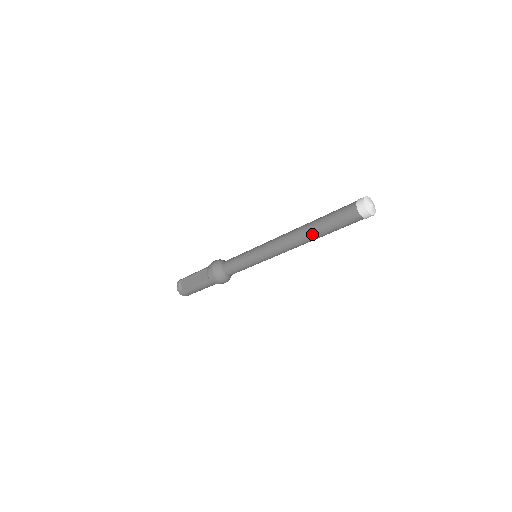
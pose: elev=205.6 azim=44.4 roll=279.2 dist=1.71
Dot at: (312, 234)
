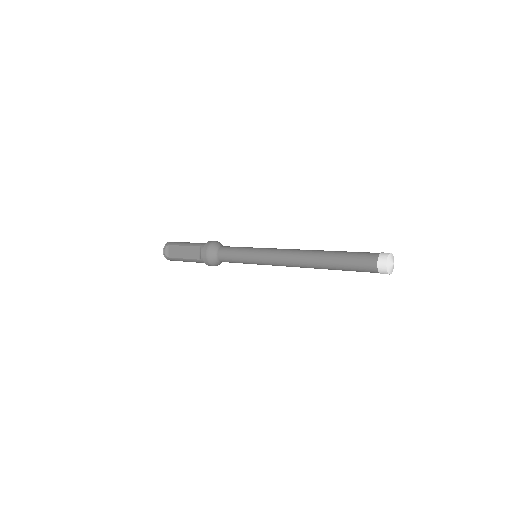
Dot at: (322, 266)
